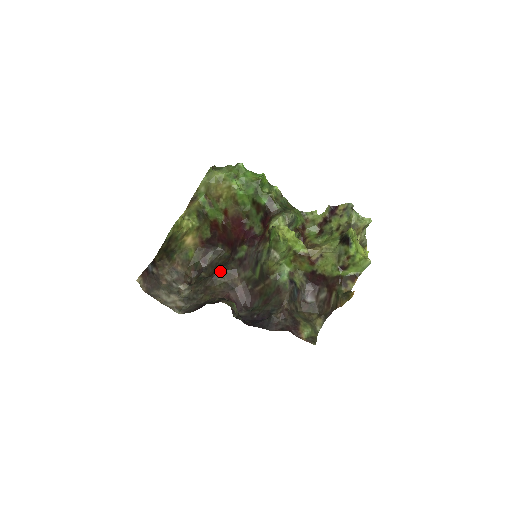
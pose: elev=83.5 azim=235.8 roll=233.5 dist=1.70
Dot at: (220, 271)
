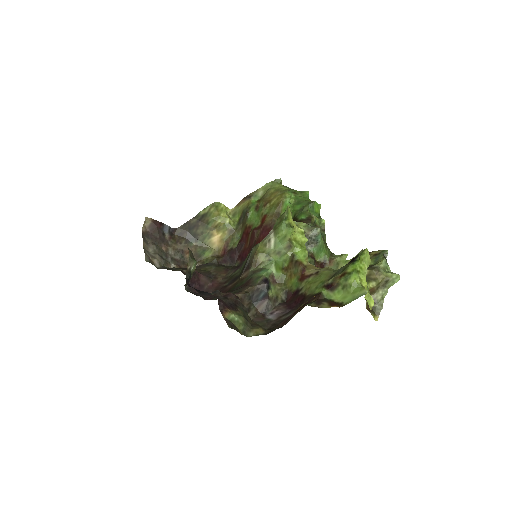
Dot at: (215, 263)
